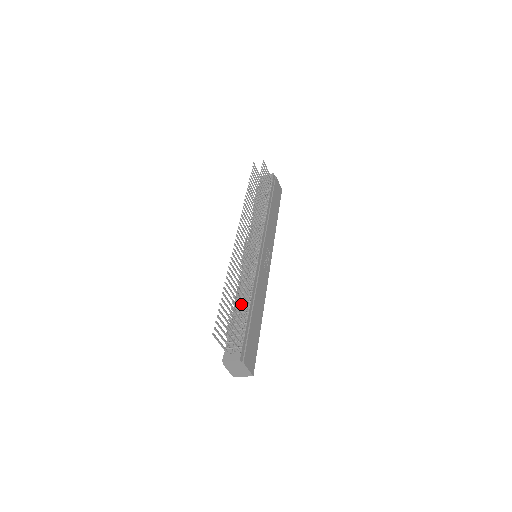
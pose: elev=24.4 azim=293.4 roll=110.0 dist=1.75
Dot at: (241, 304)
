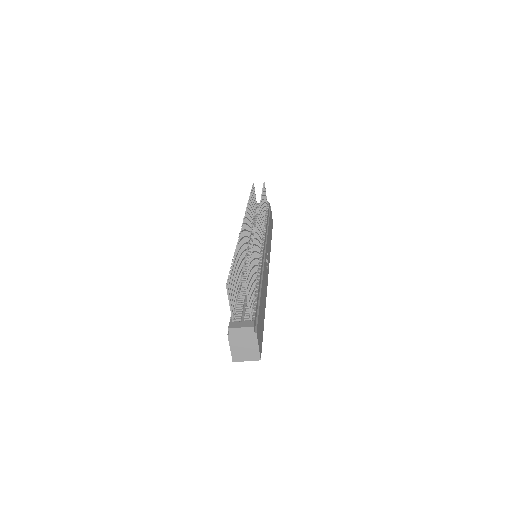
Dot at: occluded
